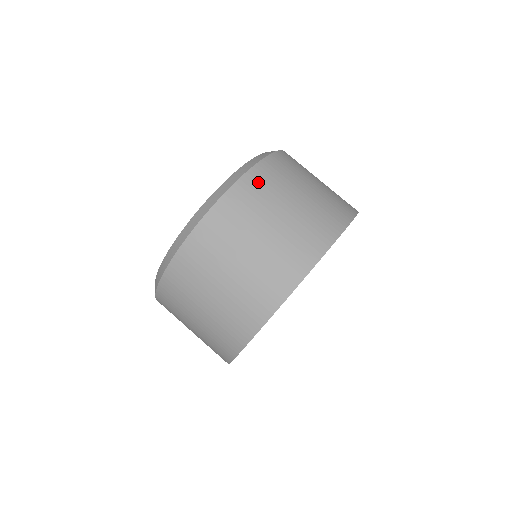
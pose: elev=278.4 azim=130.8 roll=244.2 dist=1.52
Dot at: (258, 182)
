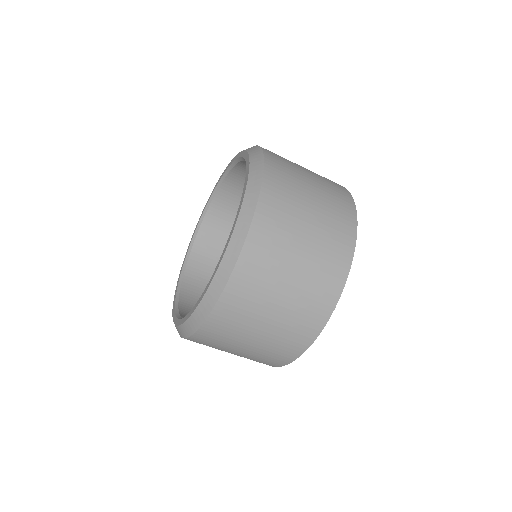
Dot at: (240, 292)
